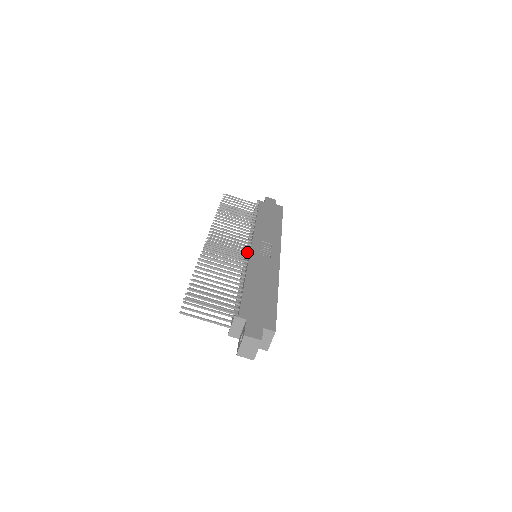
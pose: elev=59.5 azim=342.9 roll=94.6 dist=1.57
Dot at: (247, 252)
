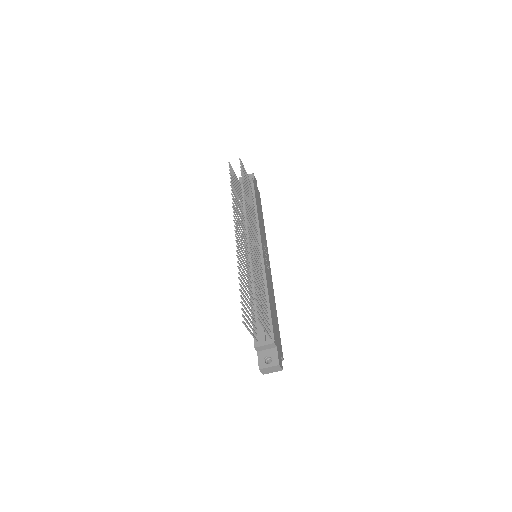
Dot at: occluded
